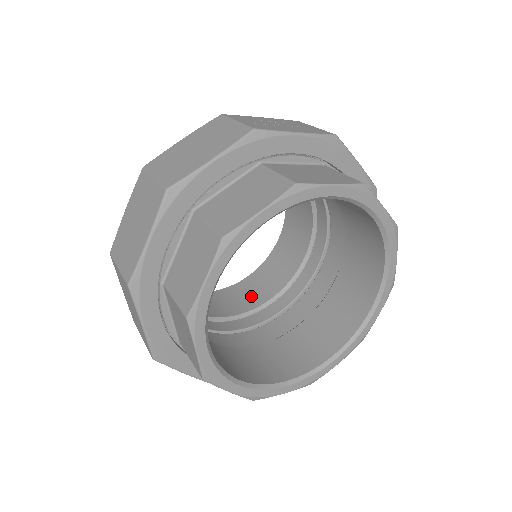
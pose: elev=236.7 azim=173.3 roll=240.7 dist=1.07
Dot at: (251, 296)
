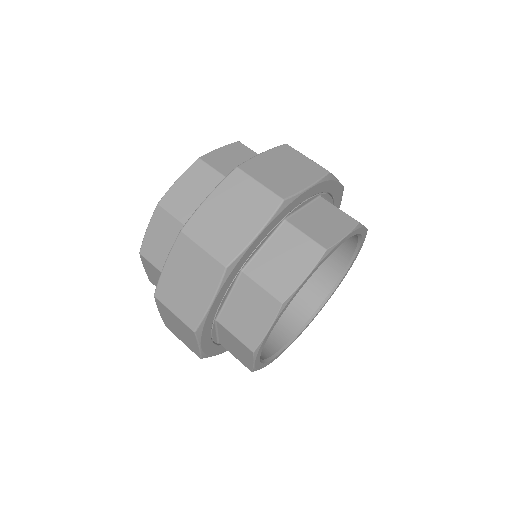
Dot at: occluded
